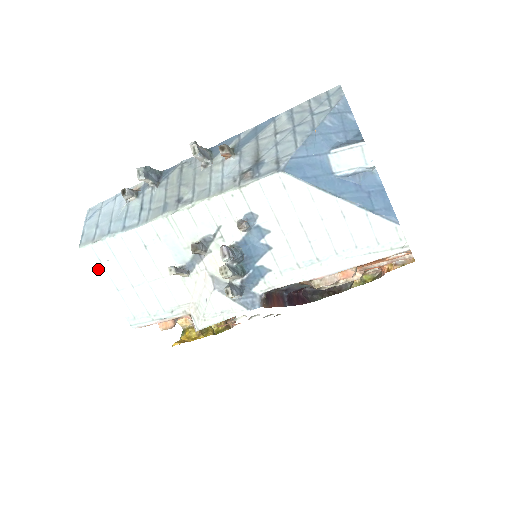
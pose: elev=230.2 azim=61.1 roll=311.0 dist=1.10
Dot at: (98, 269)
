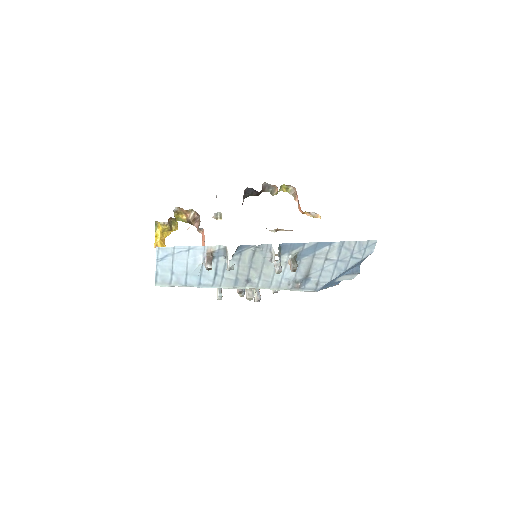
Dot at: occluded
